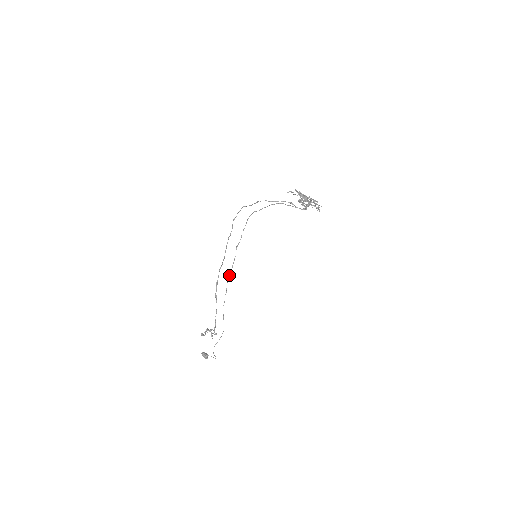
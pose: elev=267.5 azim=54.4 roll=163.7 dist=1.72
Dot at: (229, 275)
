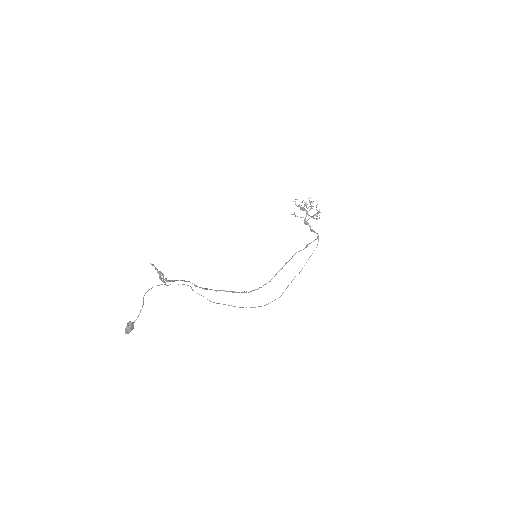
Dot at: occluded
